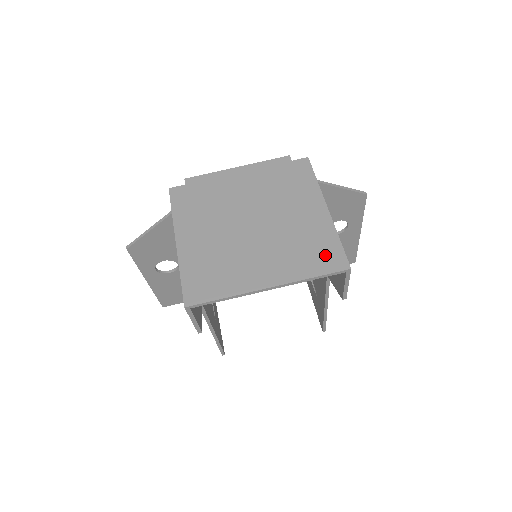
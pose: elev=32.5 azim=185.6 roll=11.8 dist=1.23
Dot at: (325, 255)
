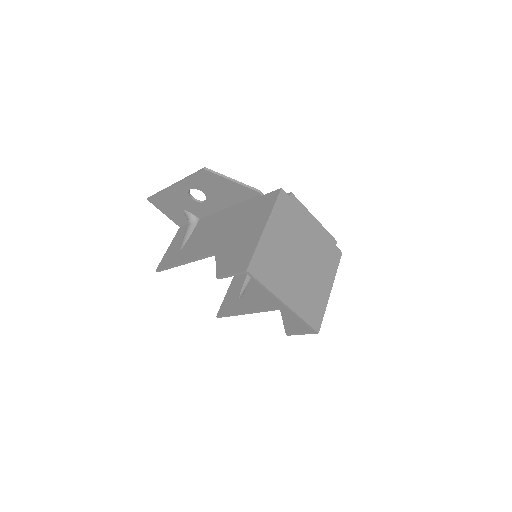
Dot at: (315, 314)
